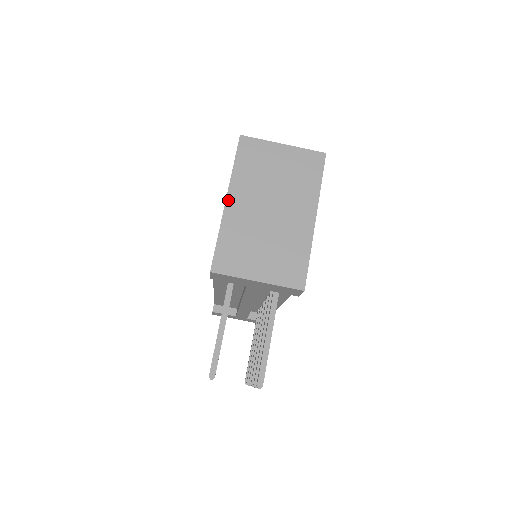
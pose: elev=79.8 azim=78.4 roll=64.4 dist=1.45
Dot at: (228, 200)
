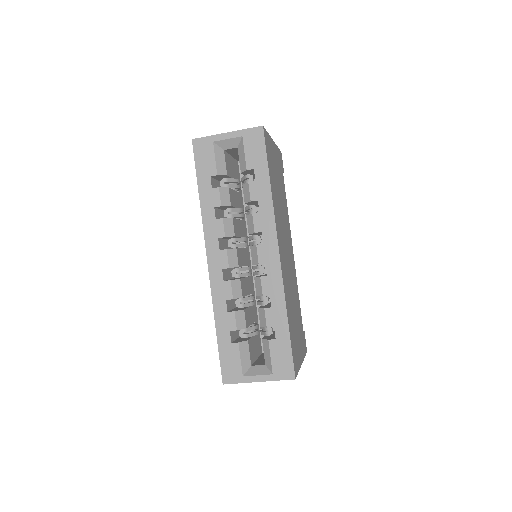
Dot at: occluded
